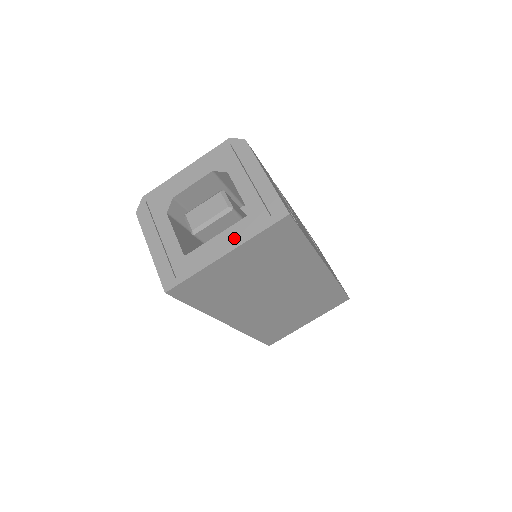
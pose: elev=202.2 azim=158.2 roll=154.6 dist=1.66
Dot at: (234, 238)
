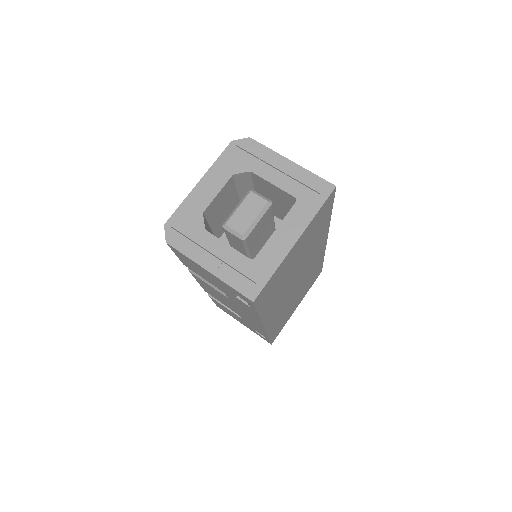
Dot at: (296, 225)
